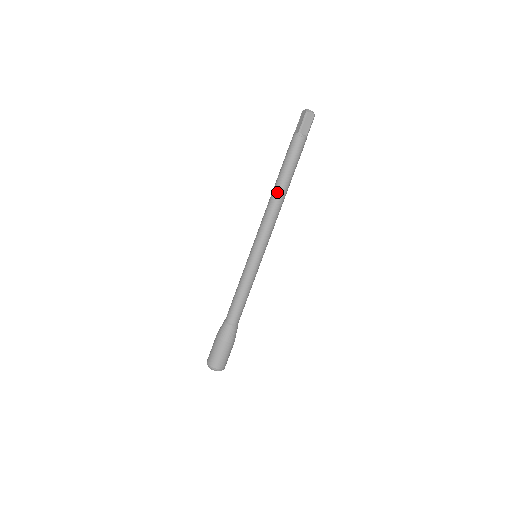
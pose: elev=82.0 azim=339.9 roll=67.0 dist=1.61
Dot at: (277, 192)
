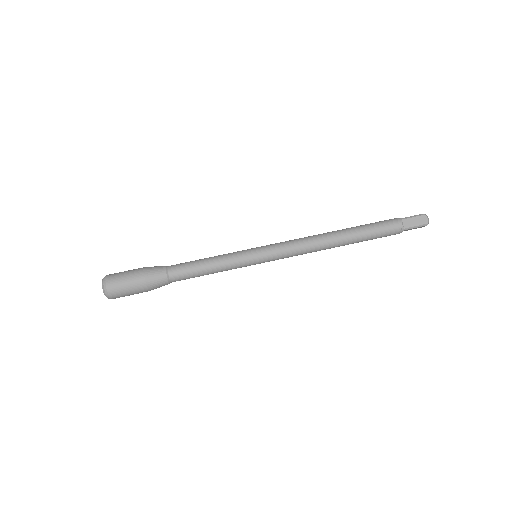
Dot at: (333, 233)
